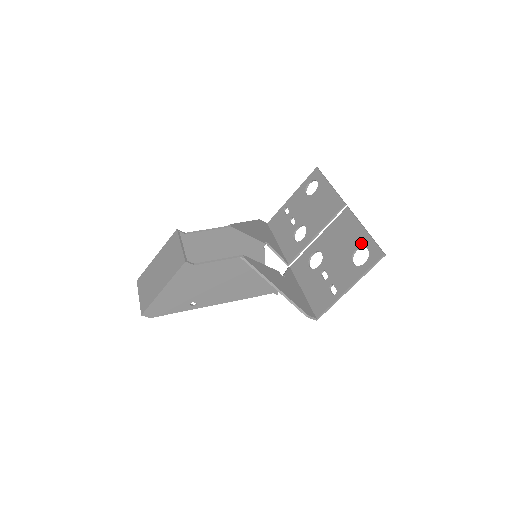
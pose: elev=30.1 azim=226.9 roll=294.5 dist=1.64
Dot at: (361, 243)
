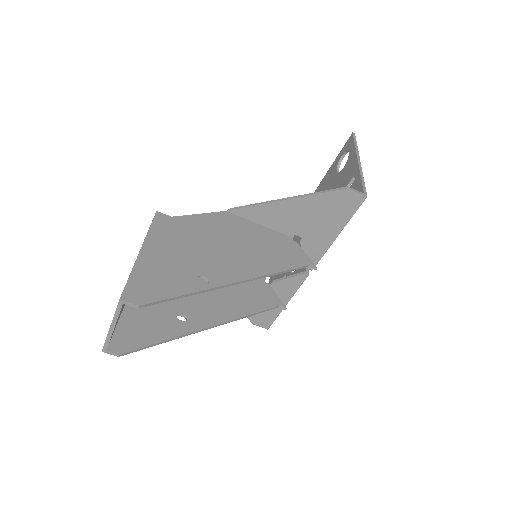
Dot at: (335, 166)
